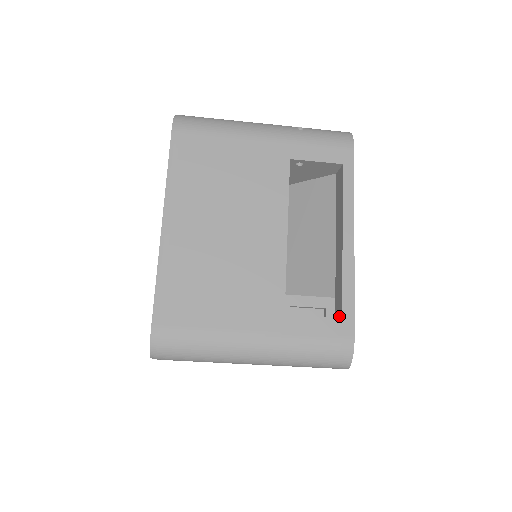
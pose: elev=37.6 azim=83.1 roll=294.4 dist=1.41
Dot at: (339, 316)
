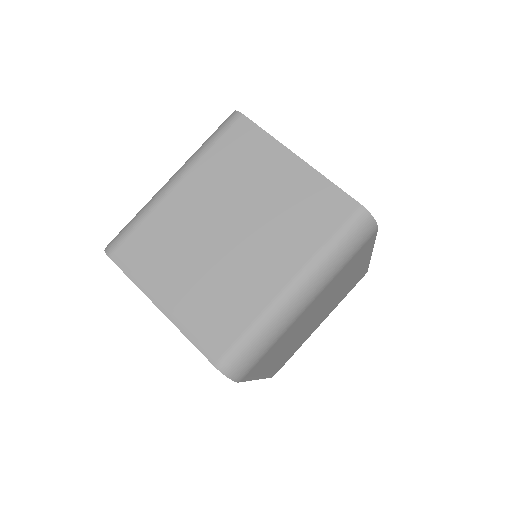
Dot at: occluded
